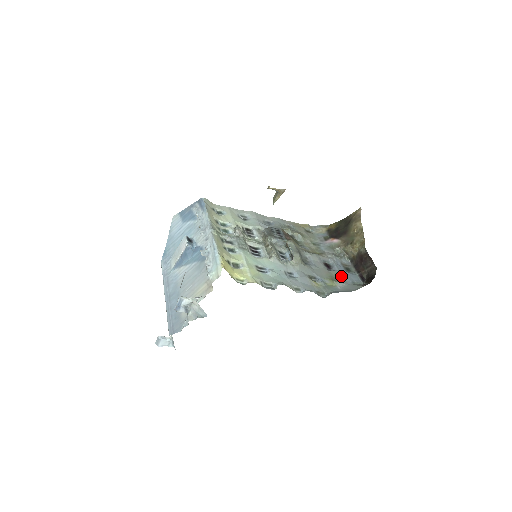
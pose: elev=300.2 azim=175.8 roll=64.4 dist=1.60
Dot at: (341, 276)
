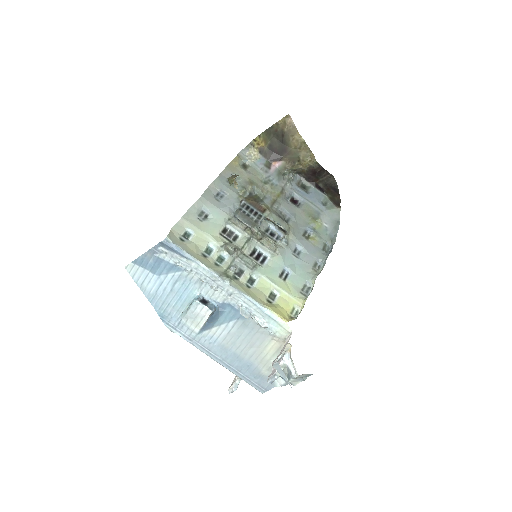
Dot at: (313, 206)
